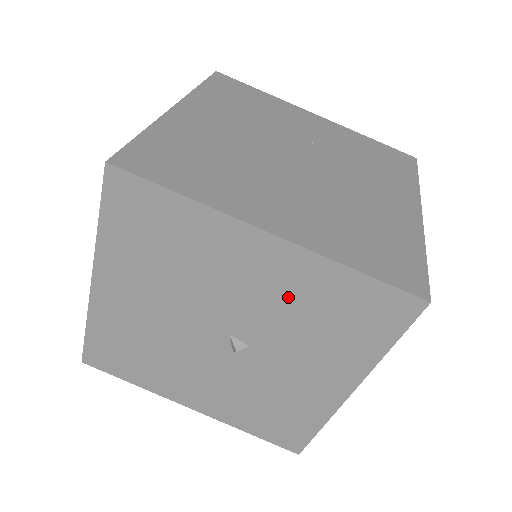
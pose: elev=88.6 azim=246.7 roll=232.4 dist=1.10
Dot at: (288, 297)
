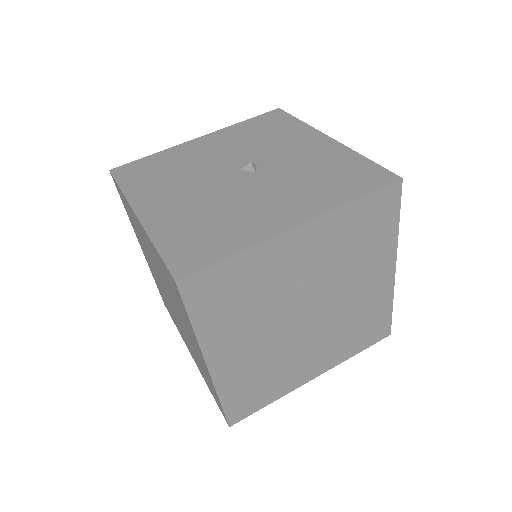
Dot at: (237, 141)
